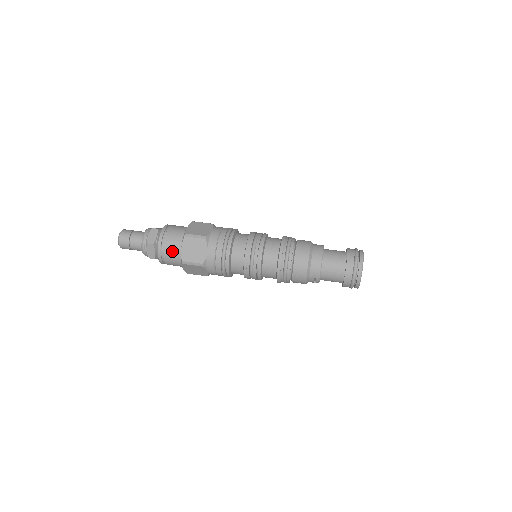
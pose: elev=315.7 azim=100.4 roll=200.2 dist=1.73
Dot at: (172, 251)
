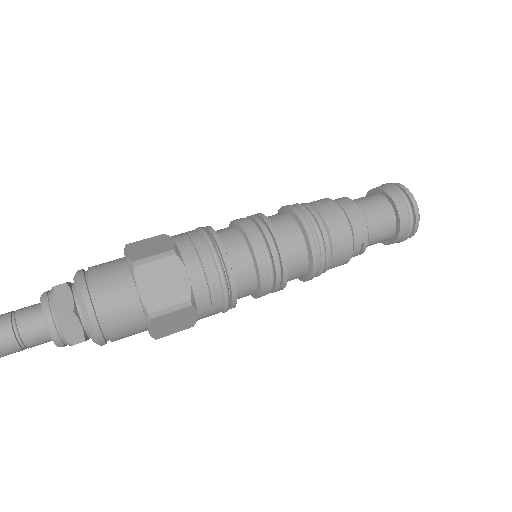
Dot at: (119, 306)
